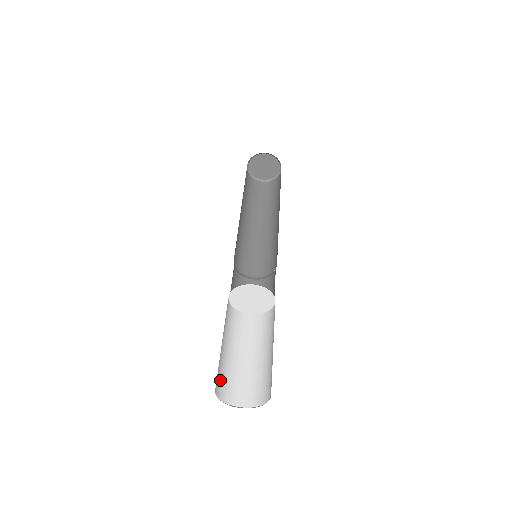
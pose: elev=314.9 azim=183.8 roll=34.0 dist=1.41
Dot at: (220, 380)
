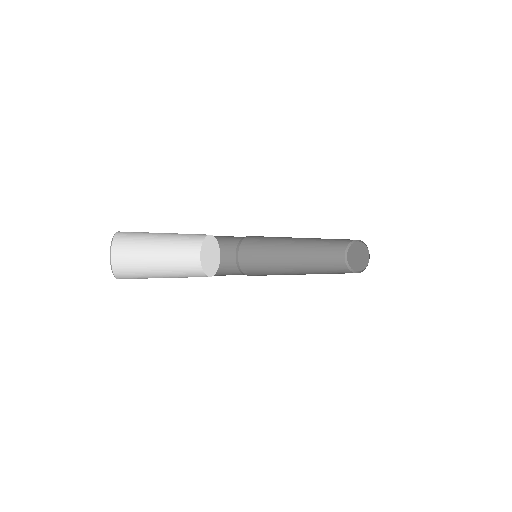
Dot at: (128, 266)
